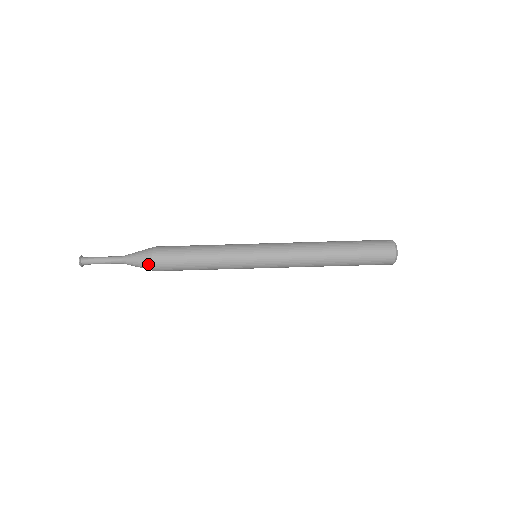
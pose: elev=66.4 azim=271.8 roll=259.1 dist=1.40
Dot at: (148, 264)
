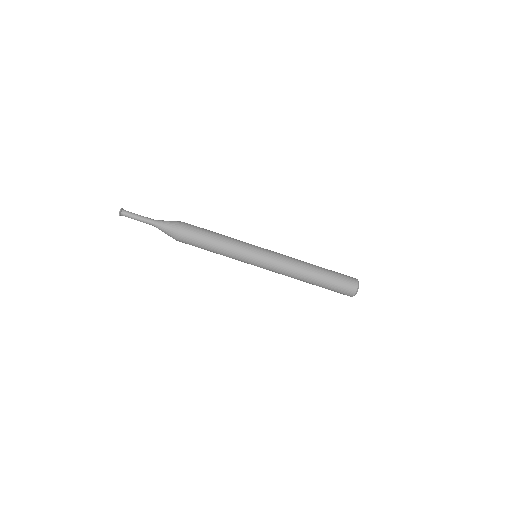
Dot at: (176, 225)
